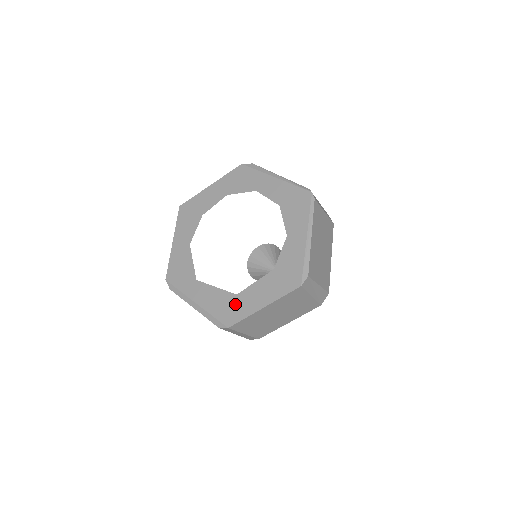
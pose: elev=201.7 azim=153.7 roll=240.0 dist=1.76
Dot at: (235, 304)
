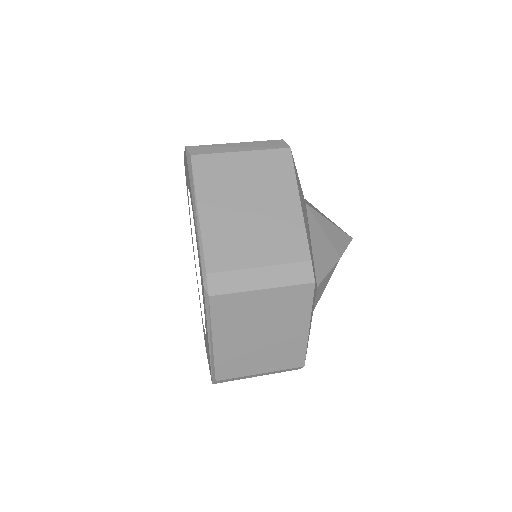
Dot at: occluded
